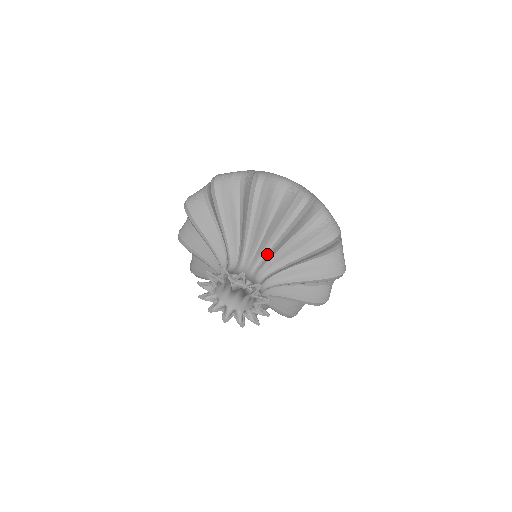
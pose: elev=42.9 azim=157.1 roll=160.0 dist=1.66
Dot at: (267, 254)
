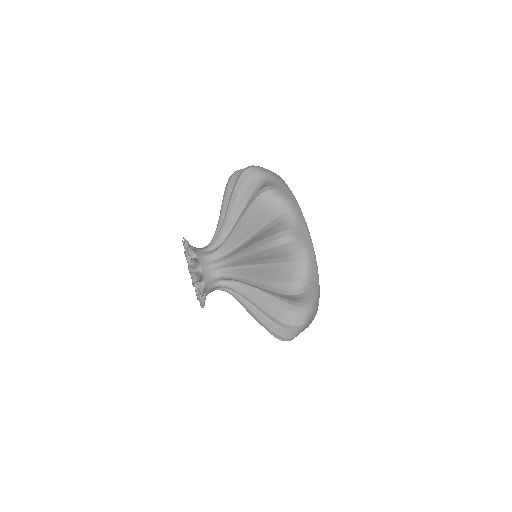
Dot at: (222, 230)
